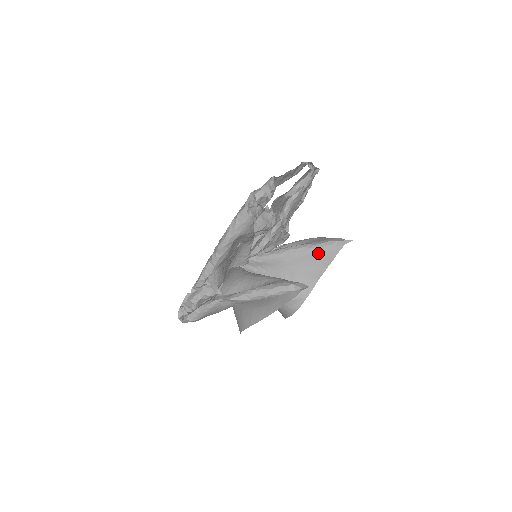
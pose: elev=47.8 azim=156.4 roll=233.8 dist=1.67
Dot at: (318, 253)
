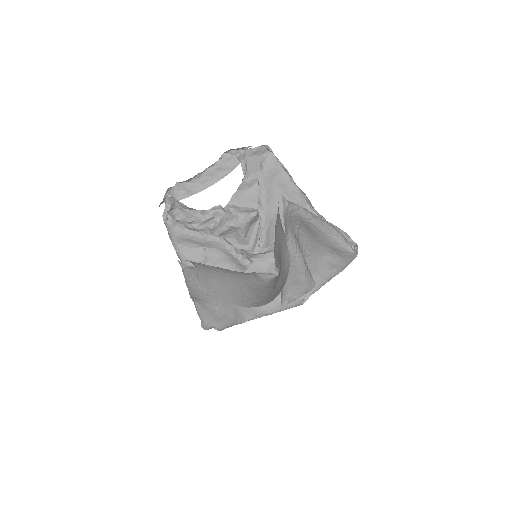
Dot at: (277, 227)
